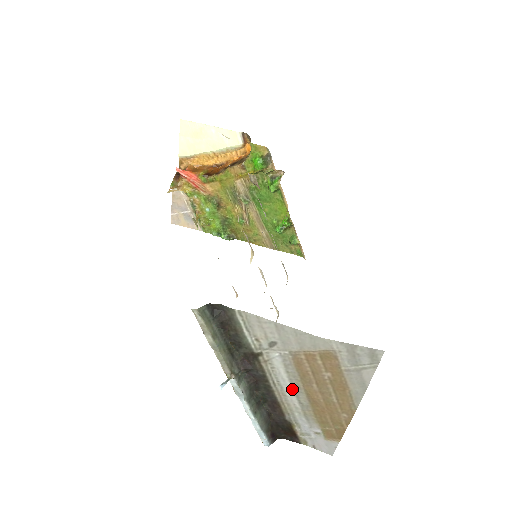
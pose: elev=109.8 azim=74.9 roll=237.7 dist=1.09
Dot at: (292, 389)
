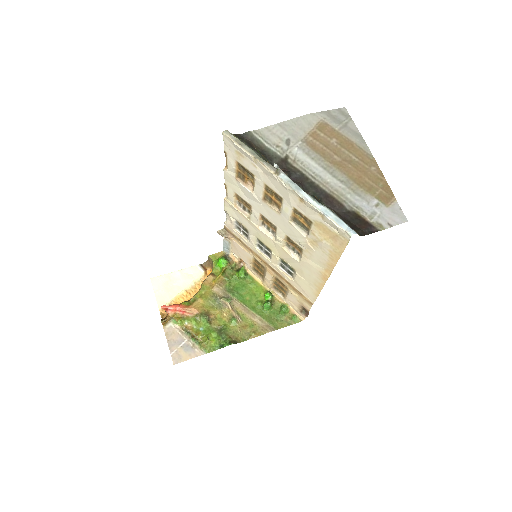
Dot at: (327, 173)
